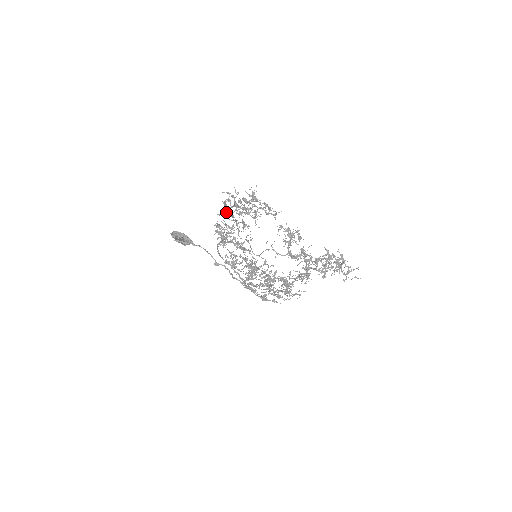
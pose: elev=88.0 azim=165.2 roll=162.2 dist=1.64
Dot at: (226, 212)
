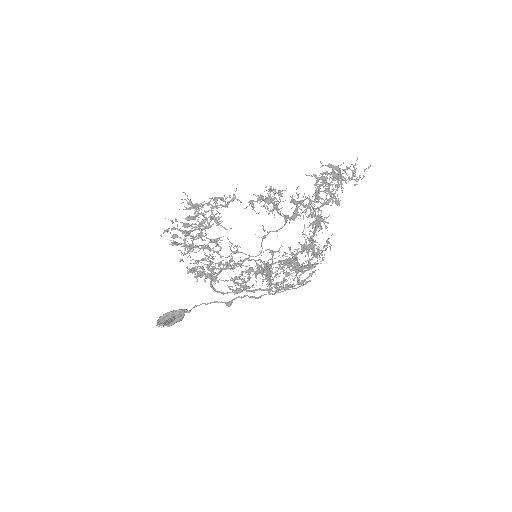
Dot at: (185, 250)
